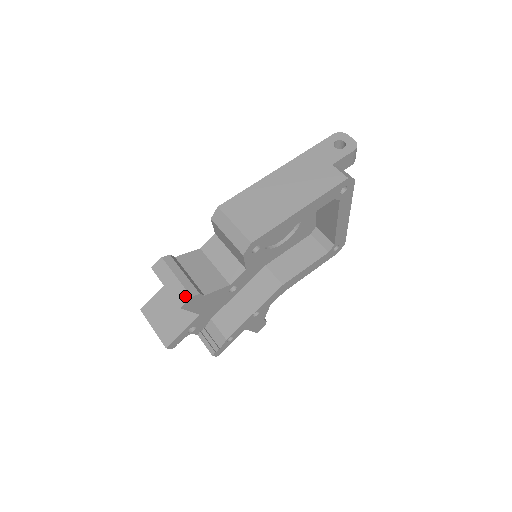
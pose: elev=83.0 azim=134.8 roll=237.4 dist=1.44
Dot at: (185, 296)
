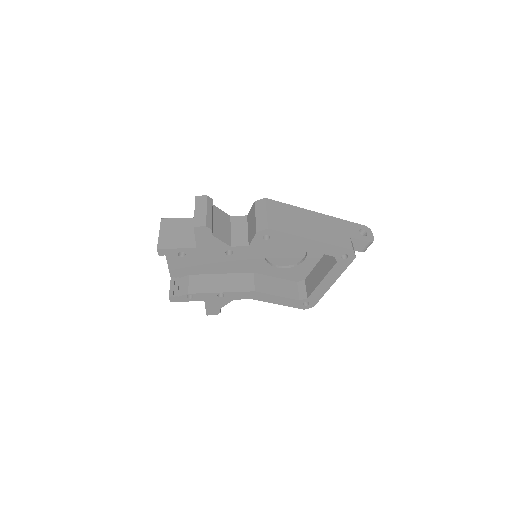
Dot at: (203, 223)
